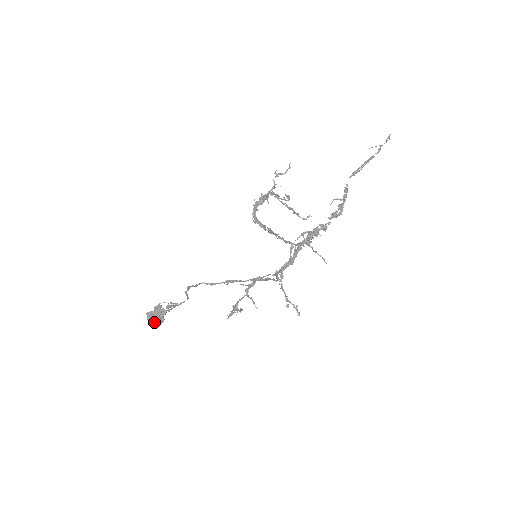
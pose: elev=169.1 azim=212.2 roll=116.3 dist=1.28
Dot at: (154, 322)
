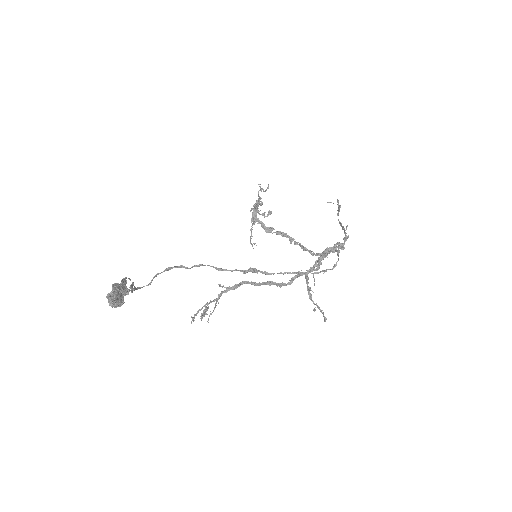
Dot at: (117, 300)
